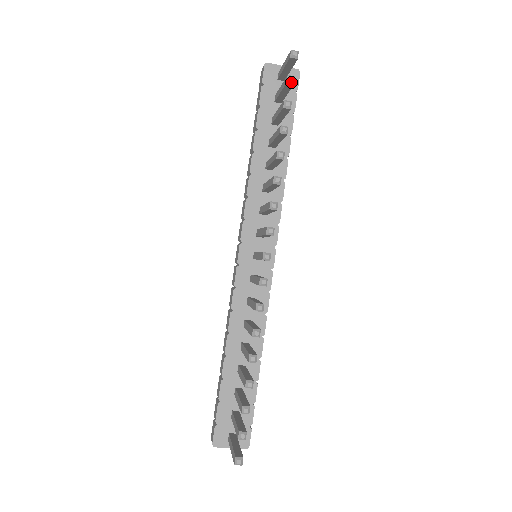
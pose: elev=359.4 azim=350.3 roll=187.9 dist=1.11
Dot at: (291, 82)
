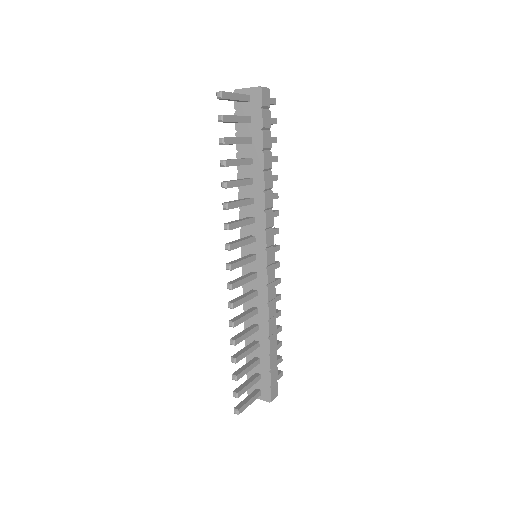
Dot at: (220, 121)
